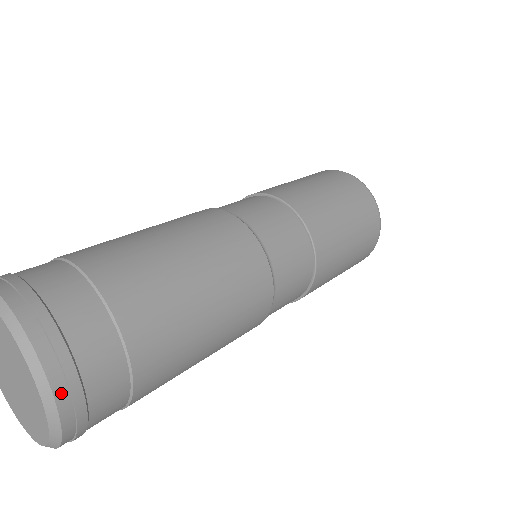
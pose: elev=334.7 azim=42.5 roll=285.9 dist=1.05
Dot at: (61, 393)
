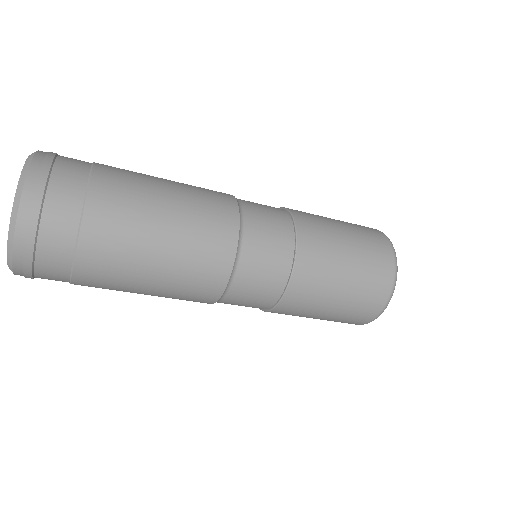
Dot at: (21, 232)
